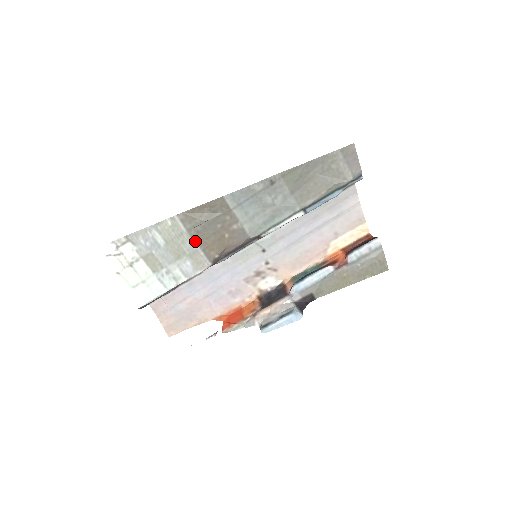
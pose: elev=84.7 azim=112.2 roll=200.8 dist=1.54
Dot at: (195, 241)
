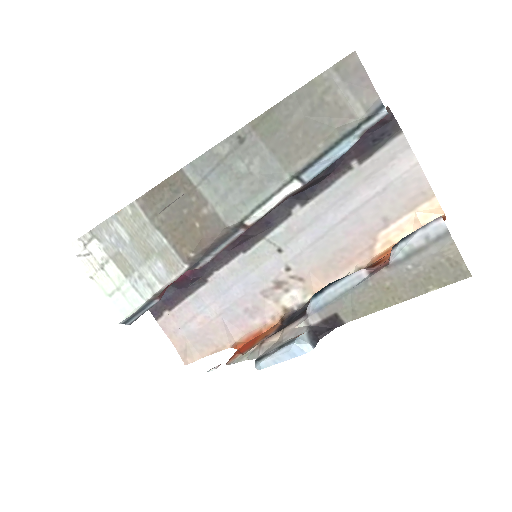
Dot at: (162, 234)
